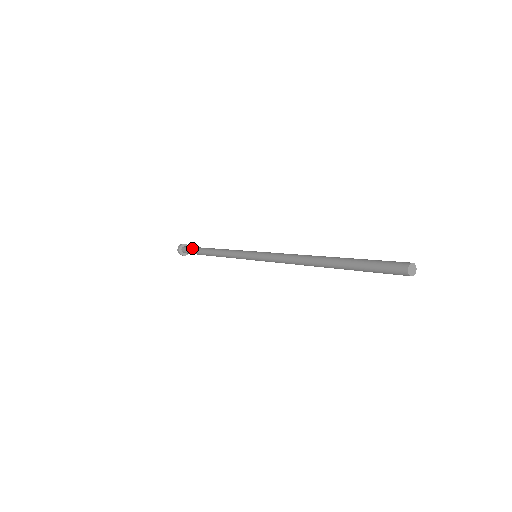
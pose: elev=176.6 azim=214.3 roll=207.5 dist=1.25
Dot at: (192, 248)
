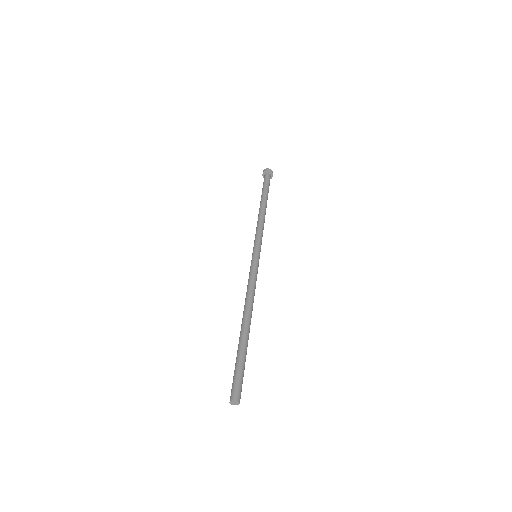
Dot at: occluded
